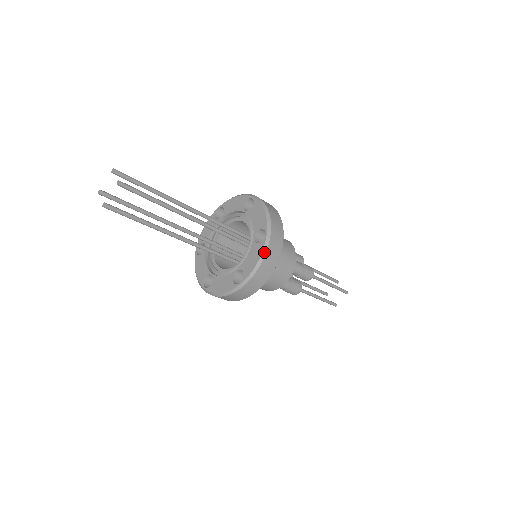
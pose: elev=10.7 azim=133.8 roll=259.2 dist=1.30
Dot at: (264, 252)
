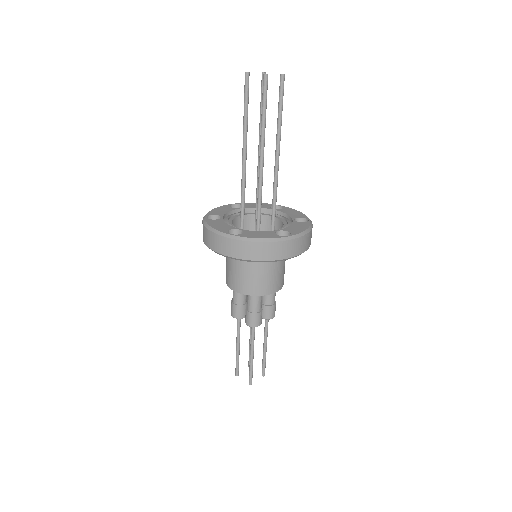
Dot at: (311, 227)
